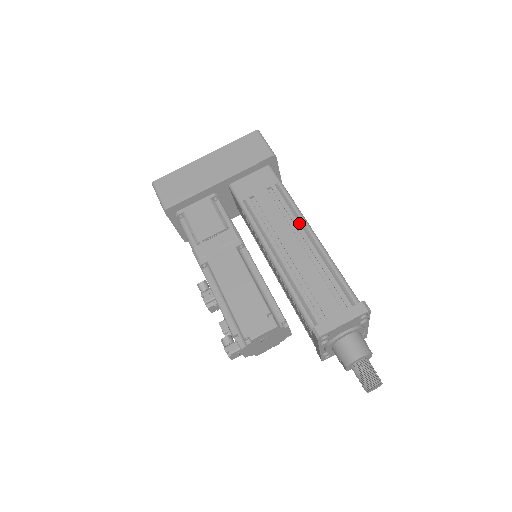
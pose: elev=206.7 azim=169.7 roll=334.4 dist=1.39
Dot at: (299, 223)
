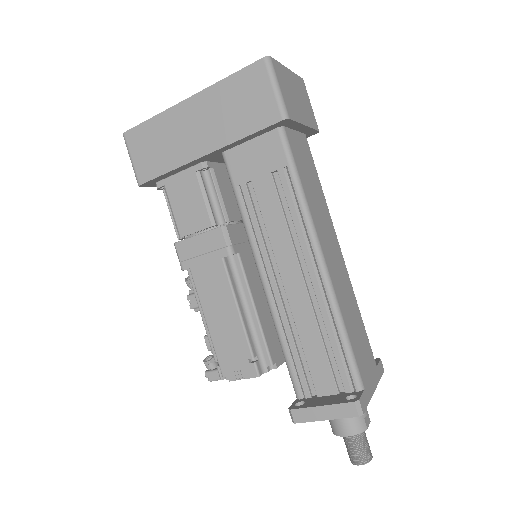
Dot at: (306, 245)
